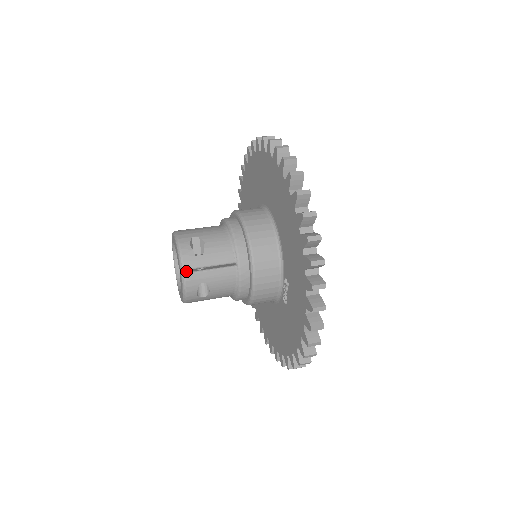
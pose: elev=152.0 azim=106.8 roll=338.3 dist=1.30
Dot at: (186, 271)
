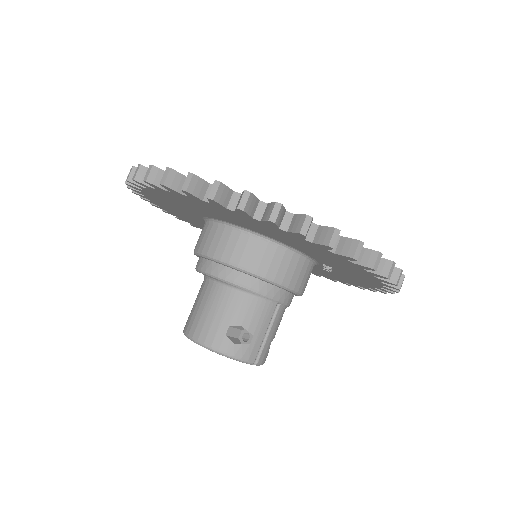
Dot at: occluded
